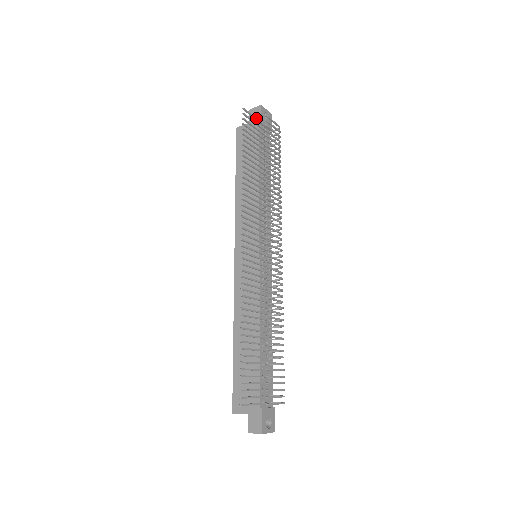
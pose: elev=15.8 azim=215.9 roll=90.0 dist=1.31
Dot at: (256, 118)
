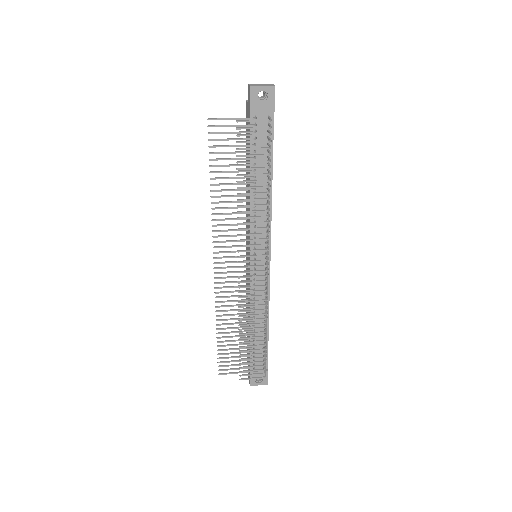
Dot at: (234, 119)
